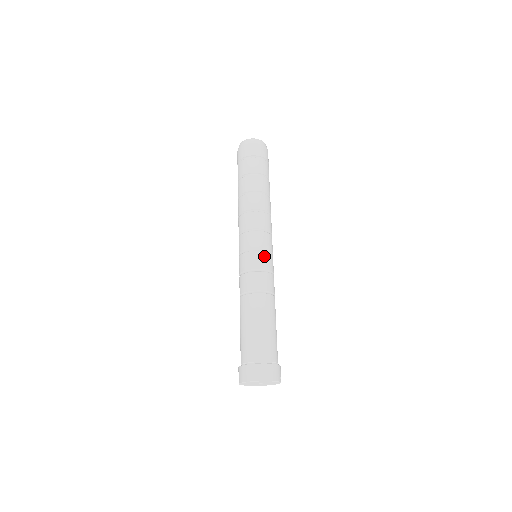
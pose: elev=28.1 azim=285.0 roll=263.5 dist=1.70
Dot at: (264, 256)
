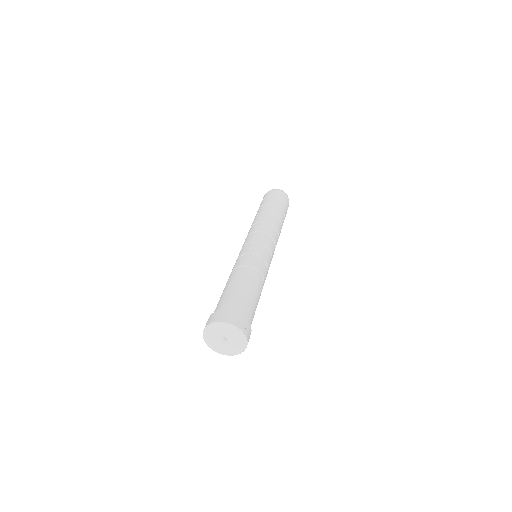
Dot at: (257, 246)
